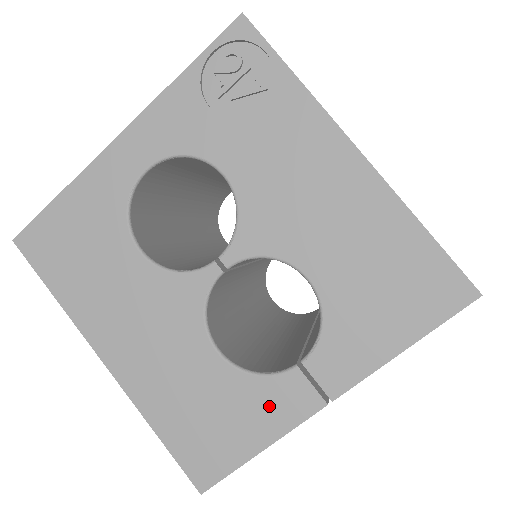
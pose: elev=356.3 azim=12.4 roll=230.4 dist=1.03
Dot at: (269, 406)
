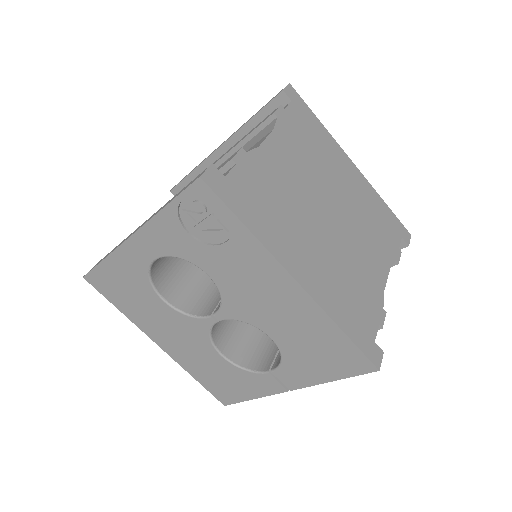
Dot at: (255, 384)
